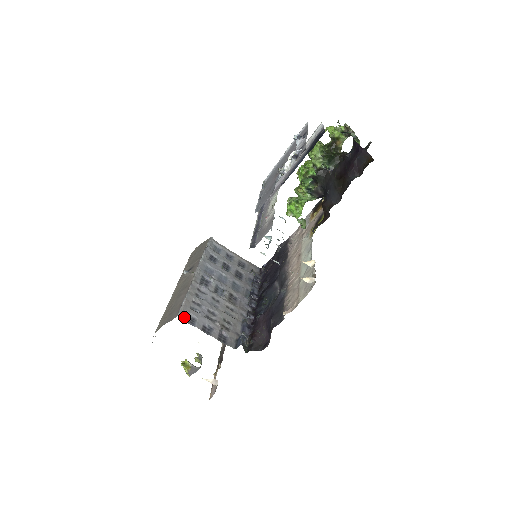
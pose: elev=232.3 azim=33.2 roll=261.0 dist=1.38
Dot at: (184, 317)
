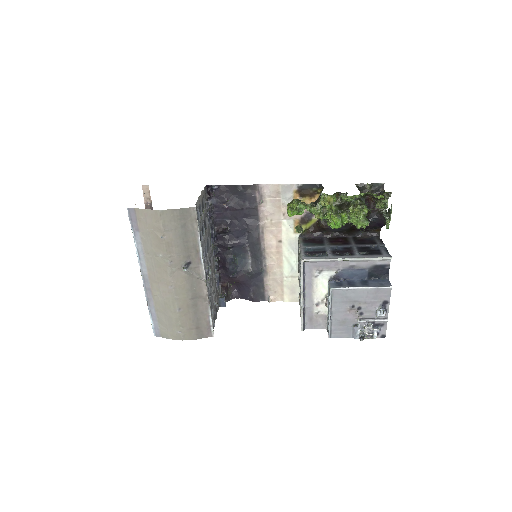
Dot at: (213, 331)
